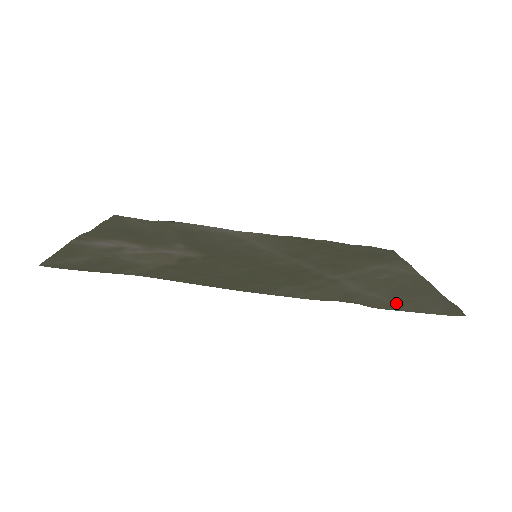
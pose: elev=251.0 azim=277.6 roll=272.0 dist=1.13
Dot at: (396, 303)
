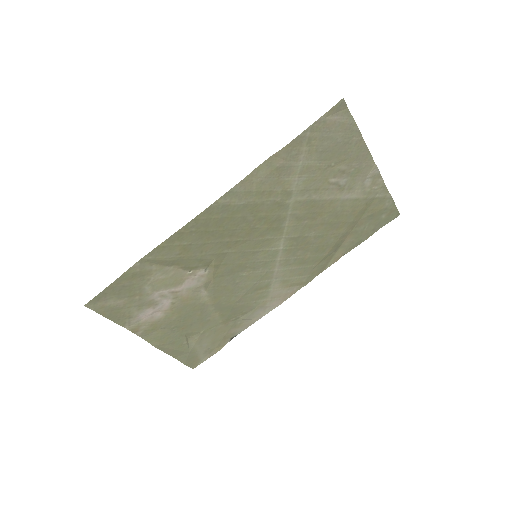
Dot at: (307, 143)
